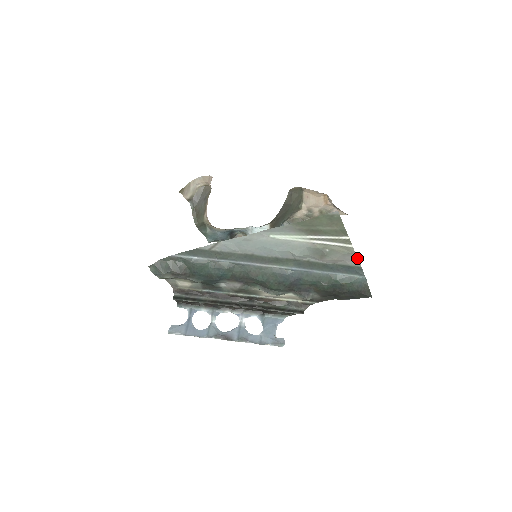
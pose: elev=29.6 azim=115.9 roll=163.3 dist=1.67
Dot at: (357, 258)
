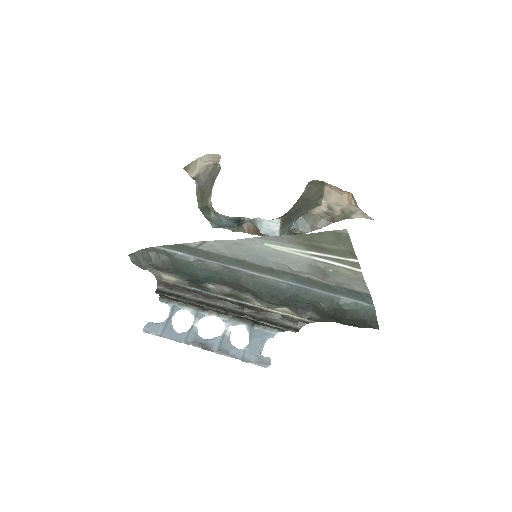
Dot at: occluded
